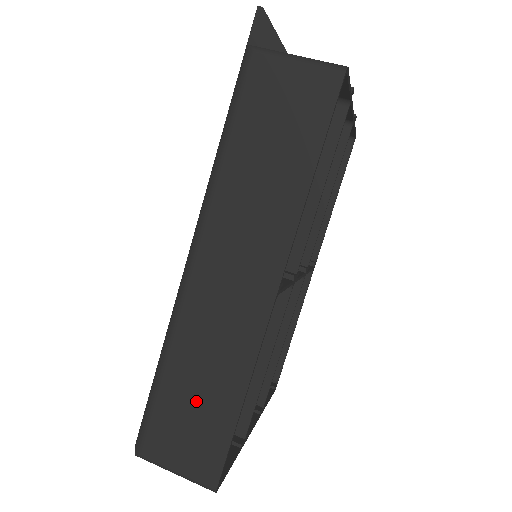
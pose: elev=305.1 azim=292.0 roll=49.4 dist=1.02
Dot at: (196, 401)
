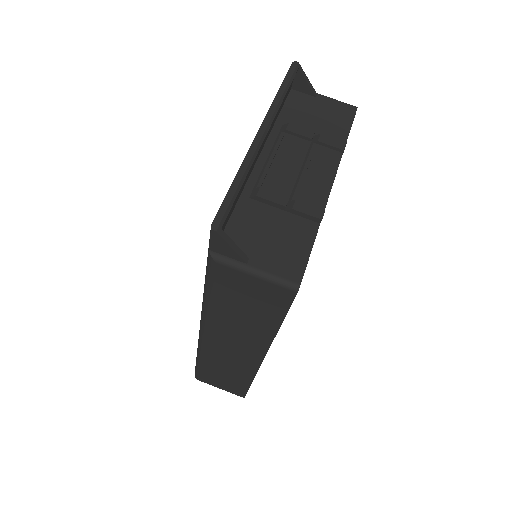
Dot at: (224, 376)
